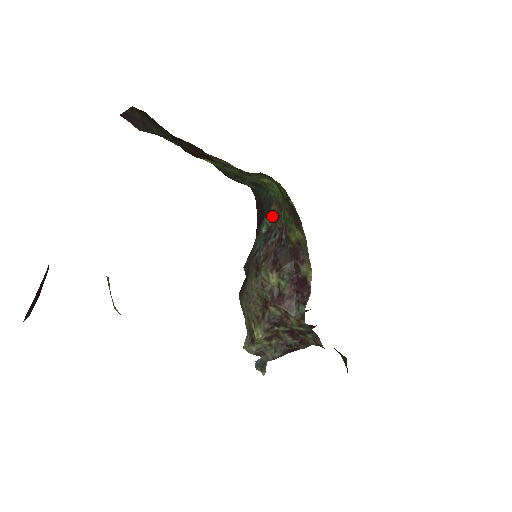
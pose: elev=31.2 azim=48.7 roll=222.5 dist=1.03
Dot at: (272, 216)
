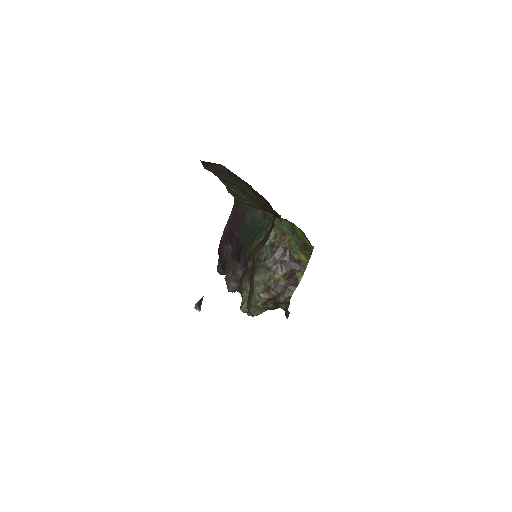
Dot at: (274, 236)
